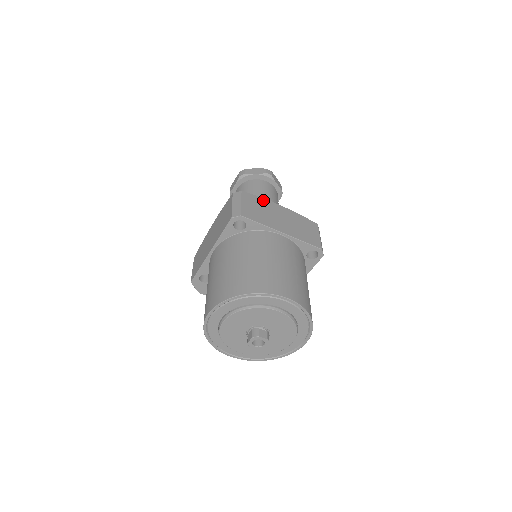
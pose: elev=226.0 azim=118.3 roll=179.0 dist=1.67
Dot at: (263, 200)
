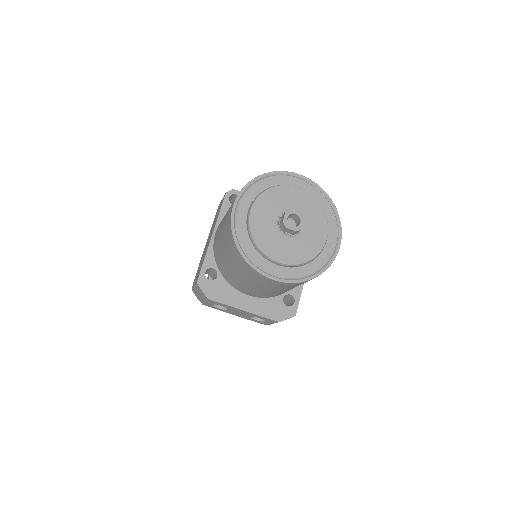
Dot at: occluded
